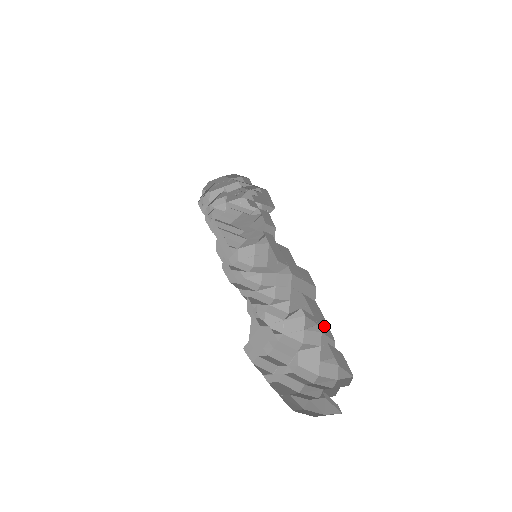
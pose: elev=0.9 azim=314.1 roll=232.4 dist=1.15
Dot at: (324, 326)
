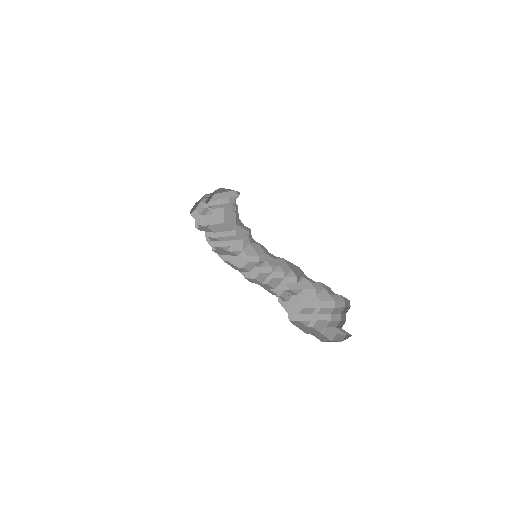
Dot at: occluded
